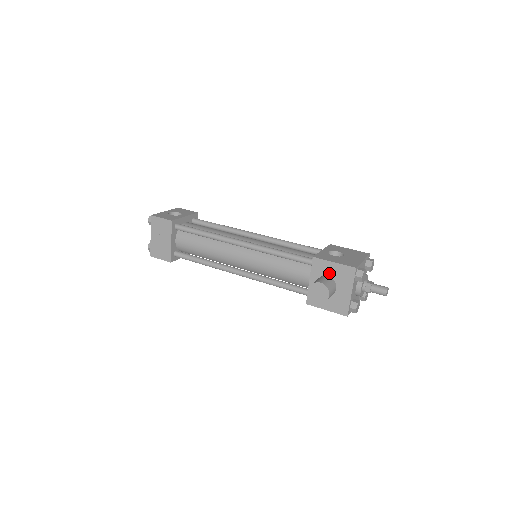
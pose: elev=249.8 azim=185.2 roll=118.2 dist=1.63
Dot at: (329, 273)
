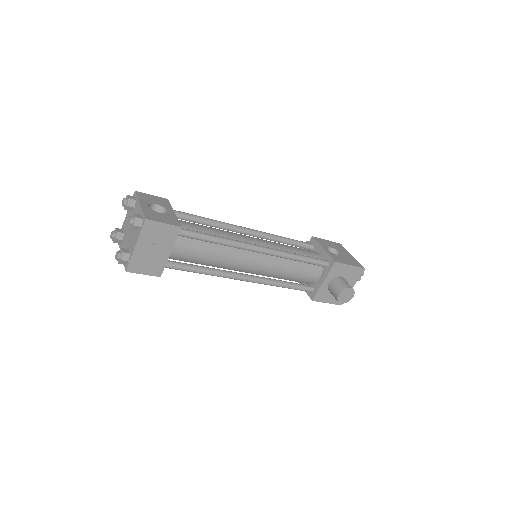
Dot at: (343, 274)
